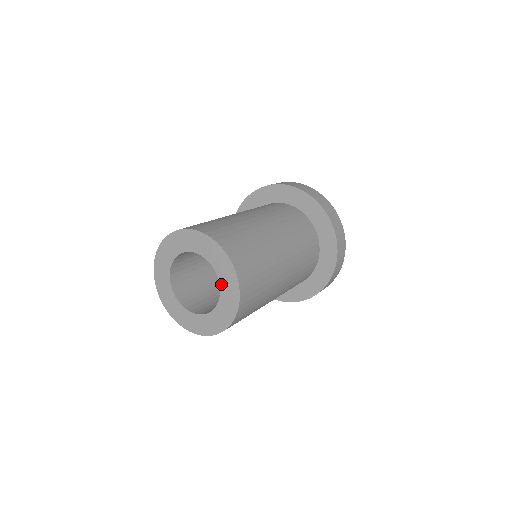
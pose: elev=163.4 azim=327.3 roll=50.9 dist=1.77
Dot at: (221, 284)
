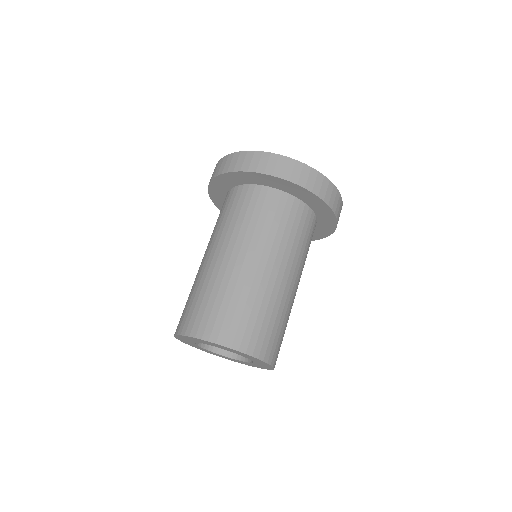
Dot at: occluded
